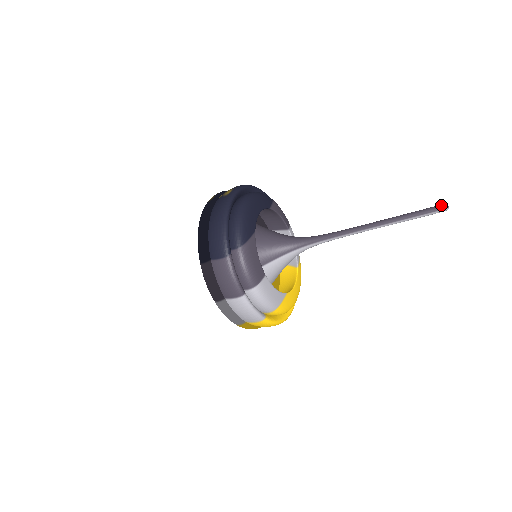
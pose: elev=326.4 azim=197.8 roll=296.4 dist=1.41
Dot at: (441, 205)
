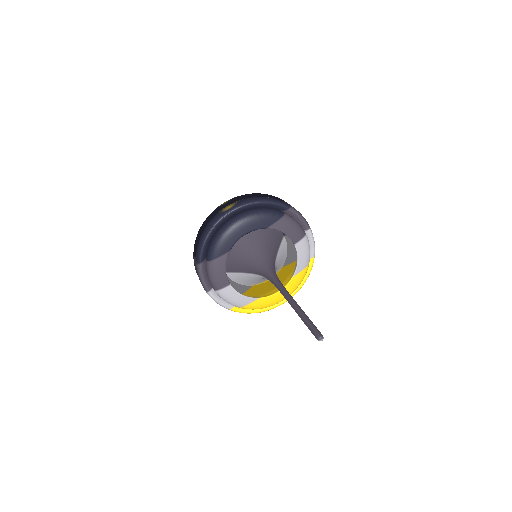
Dot at: (317, 334)
